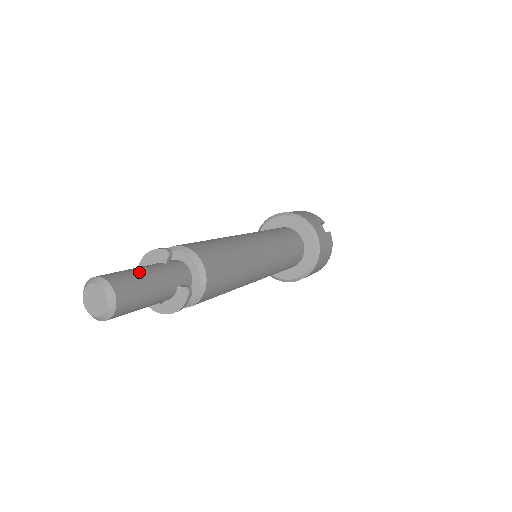
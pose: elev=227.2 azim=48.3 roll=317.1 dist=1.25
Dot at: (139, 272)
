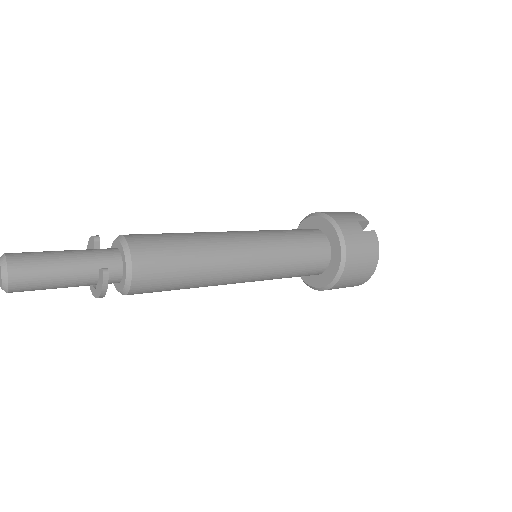
Dot at: (51, 252)
